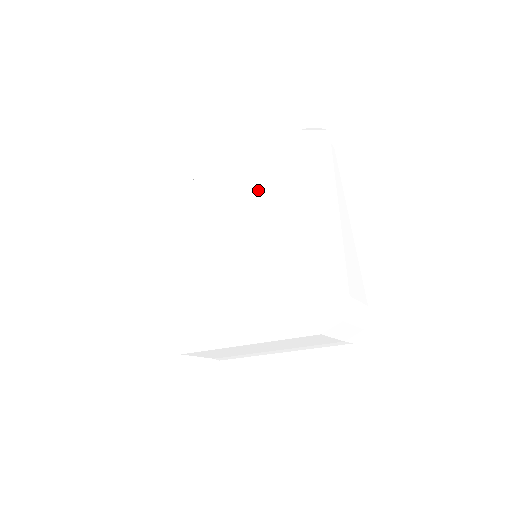
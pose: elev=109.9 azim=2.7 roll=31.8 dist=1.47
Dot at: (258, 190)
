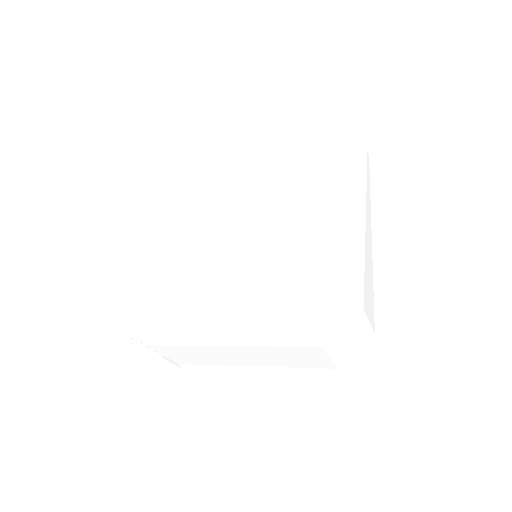
Dot at: (276, 184)
